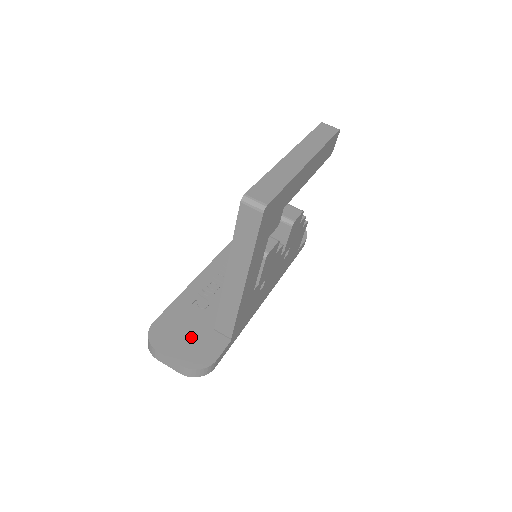
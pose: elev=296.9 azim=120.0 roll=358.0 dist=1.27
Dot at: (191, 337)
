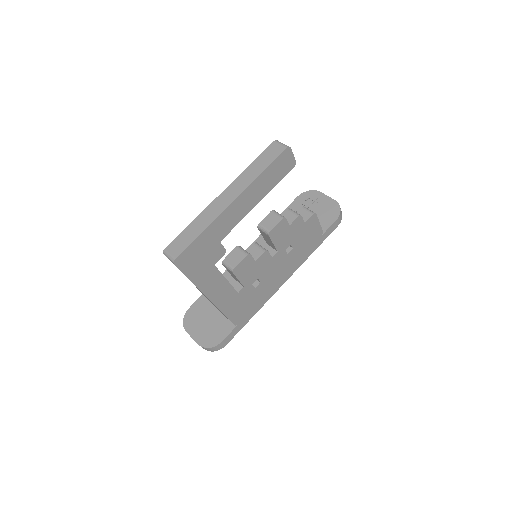
Dot at: (210, 321)
